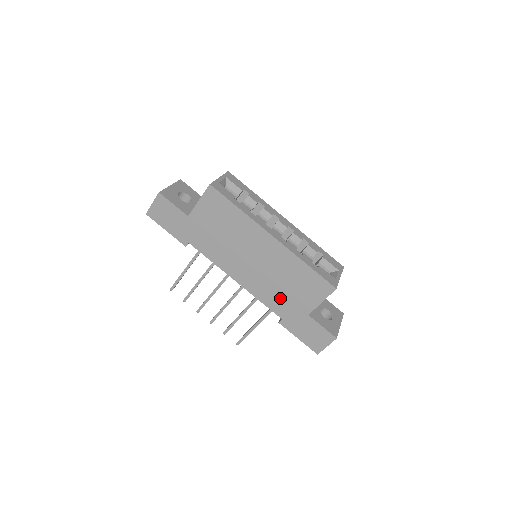
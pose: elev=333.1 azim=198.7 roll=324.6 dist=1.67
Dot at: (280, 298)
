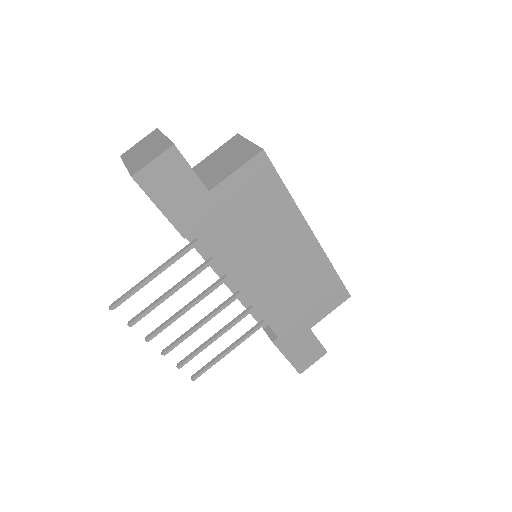
Dot at: (288, 311)
